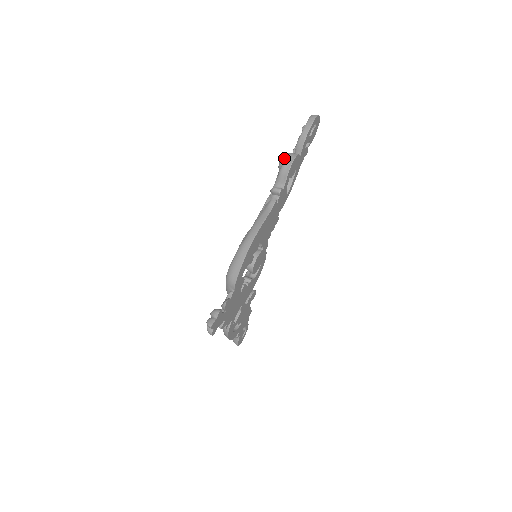
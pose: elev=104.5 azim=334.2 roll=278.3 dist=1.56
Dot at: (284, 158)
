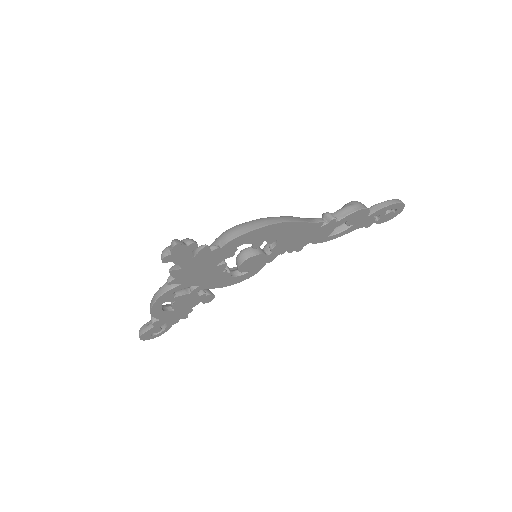
Dot at: (357, 201)
